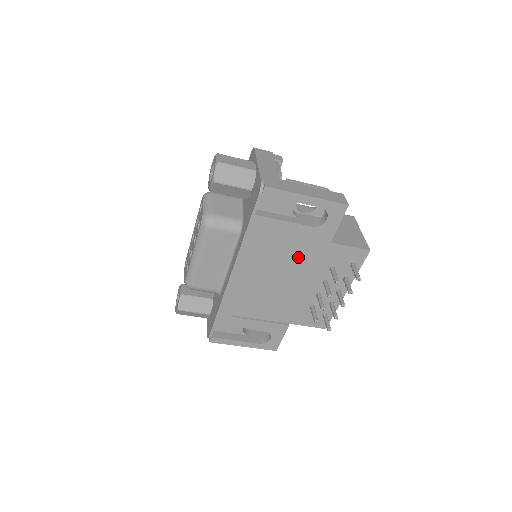
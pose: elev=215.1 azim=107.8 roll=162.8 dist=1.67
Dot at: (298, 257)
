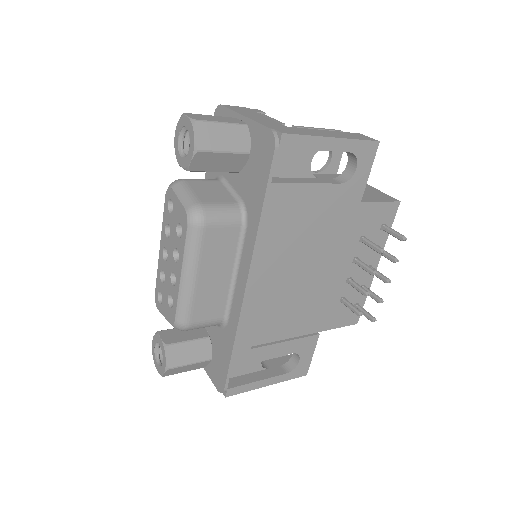
Dot at: (324, 234)
